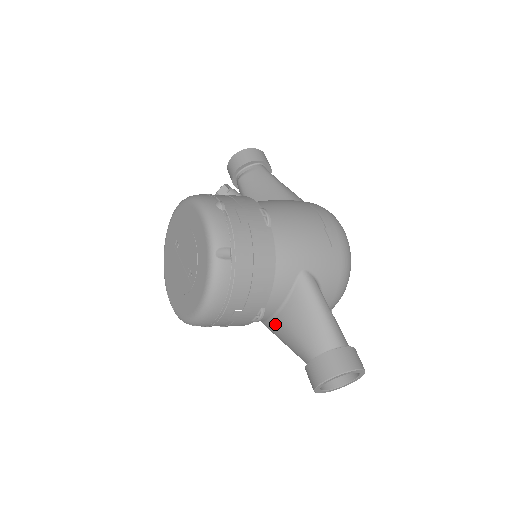
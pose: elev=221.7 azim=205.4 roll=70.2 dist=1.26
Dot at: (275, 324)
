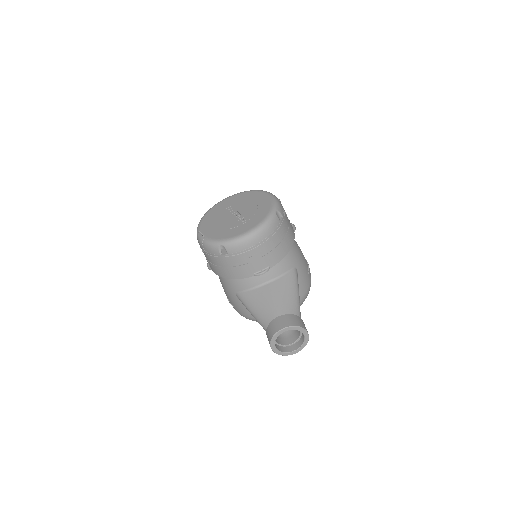
Dot at: (258, 291)
